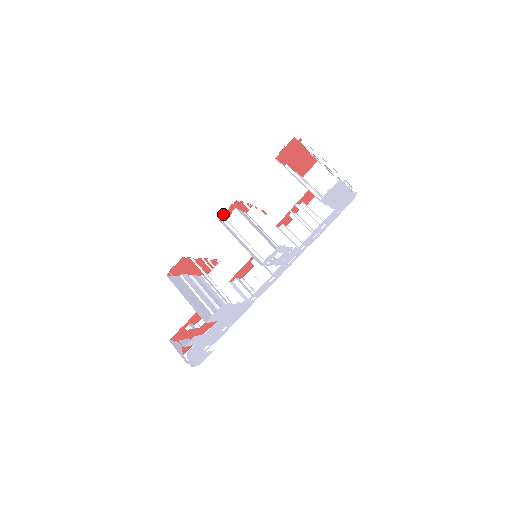
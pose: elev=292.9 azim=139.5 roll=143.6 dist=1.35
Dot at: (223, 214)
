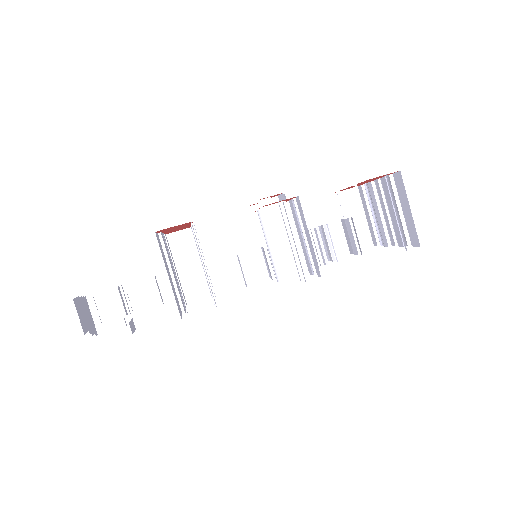
Dot at: occluded
